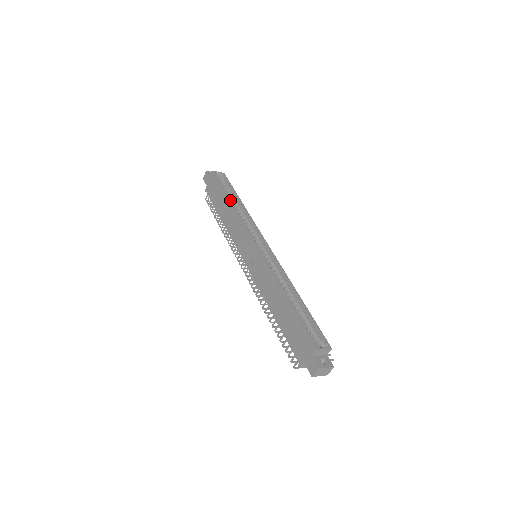
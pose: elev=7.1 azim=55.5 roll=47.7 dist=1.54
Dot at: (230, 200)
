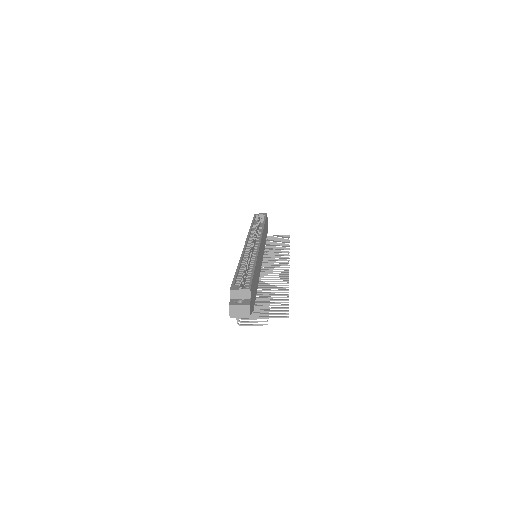
Dot at: (252, 225)
